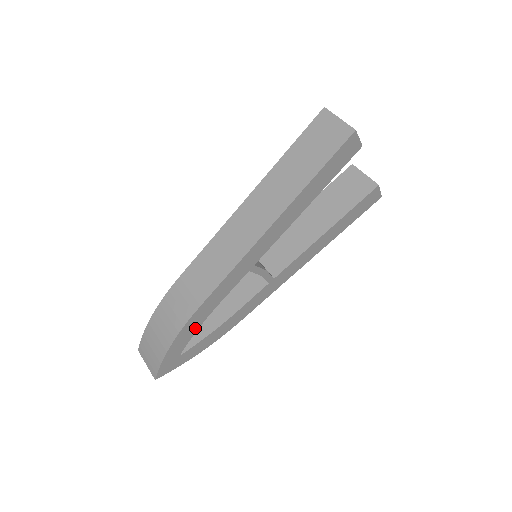
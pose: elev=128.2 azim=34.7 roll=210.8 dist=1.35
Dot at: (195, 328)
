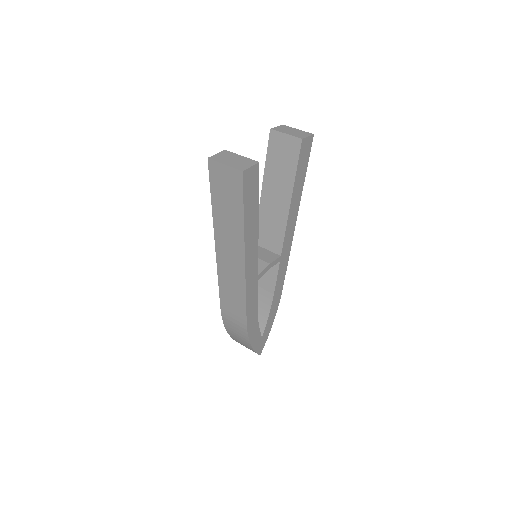
Dot at: (256, 325)
